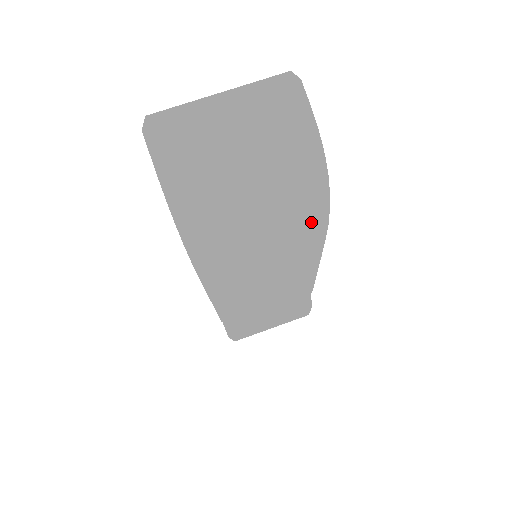
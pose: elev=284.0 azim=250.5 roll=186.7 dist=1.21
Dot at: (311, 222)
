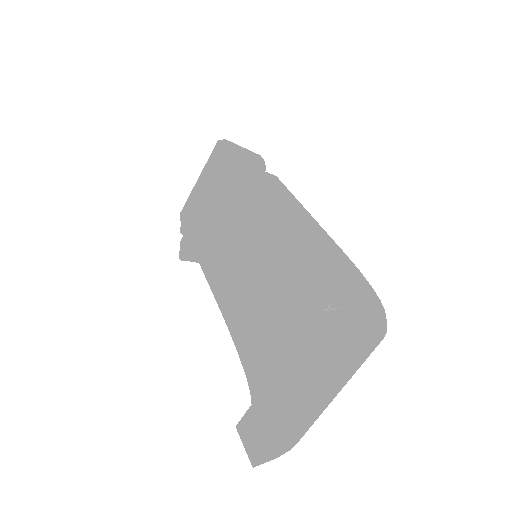
Dot at: occluded
